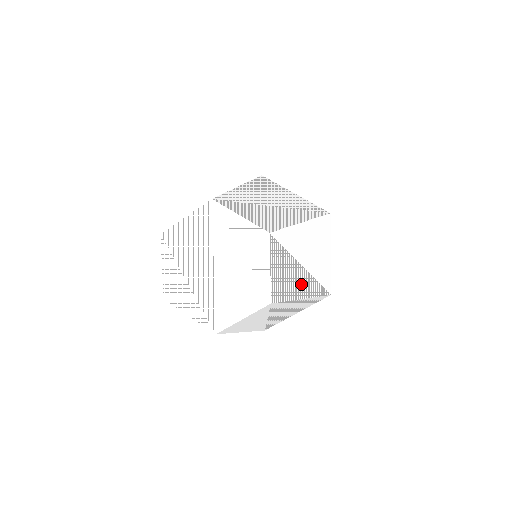
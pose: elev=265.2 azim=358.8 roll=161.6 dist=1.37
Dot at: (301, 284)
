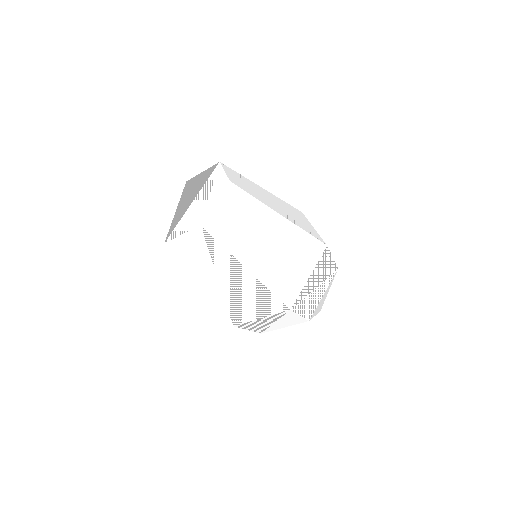
Dot at: (249, 253)
